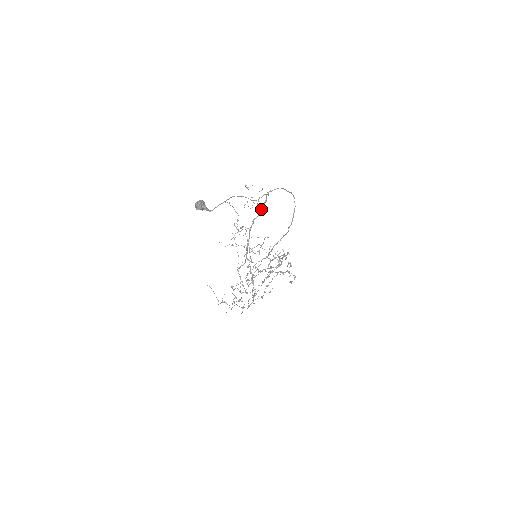
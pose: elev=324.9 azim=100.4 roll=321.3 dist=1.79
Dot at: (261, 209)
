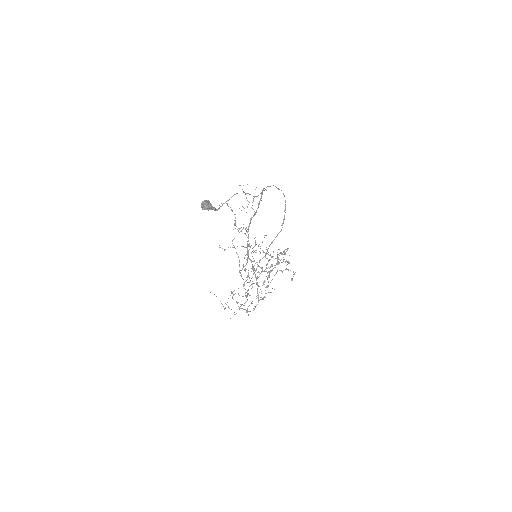
Dot at: occluded
